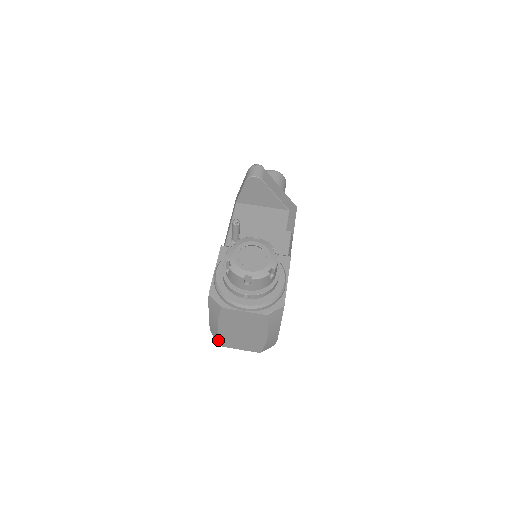
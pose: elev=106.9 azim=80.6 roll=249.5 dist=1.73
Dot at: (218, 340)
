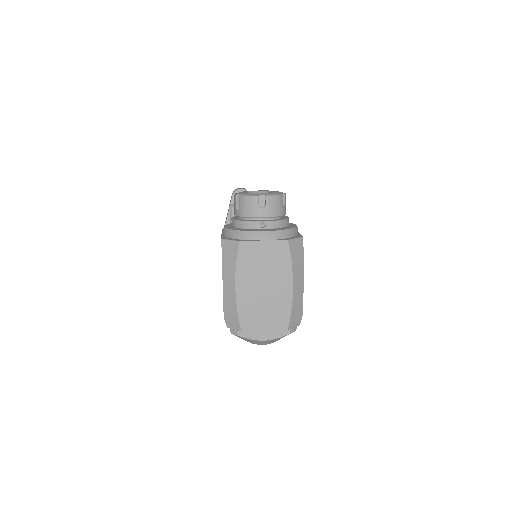
Dot at: (235, 322)
